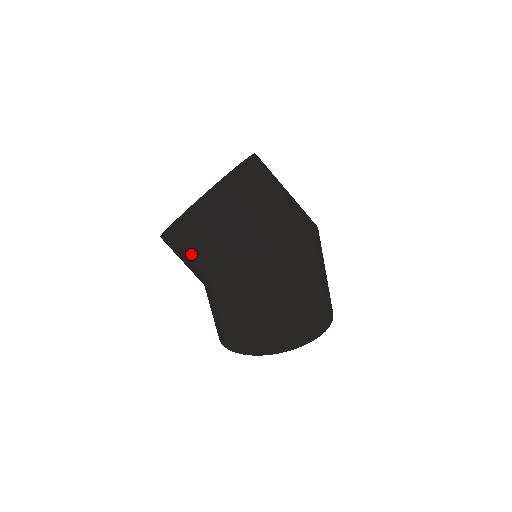
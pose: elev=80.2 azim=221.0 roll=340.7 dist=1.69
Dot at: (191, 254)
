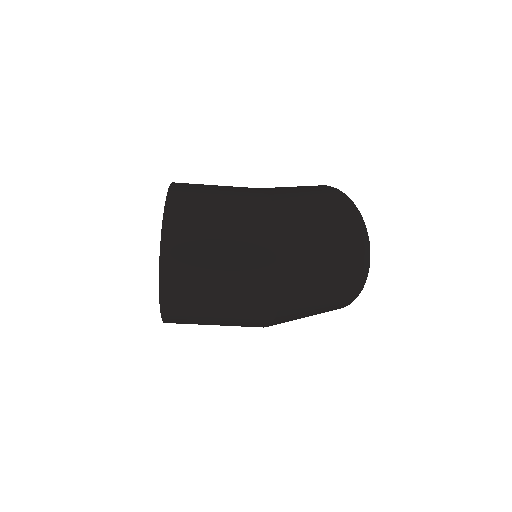
Dot at: occluded
